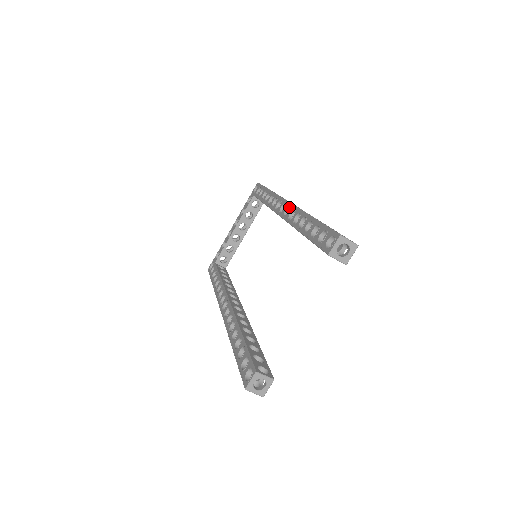
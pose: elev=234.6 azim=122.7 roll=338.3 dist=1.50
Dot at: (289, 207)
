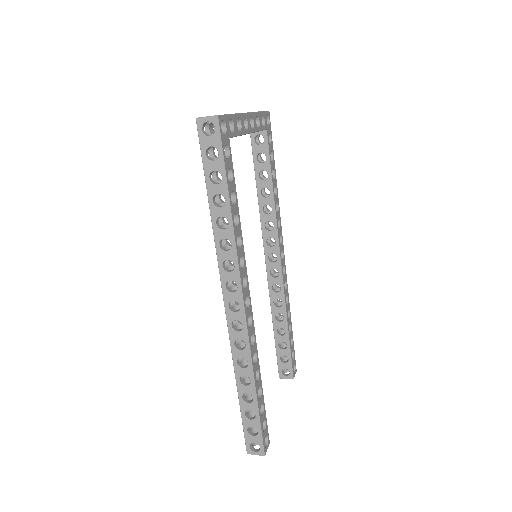
Dot at: (229, 321)
